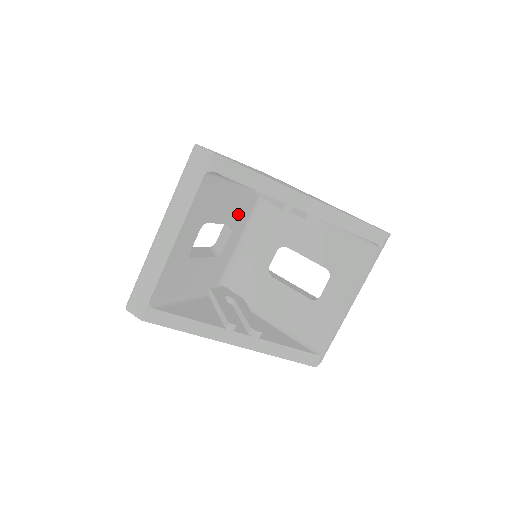
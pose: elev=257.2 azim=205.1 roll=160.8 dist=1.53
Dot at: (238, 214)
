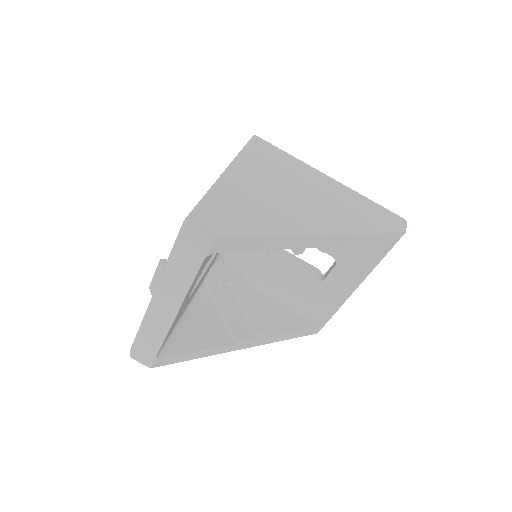
Dot at: occluded
